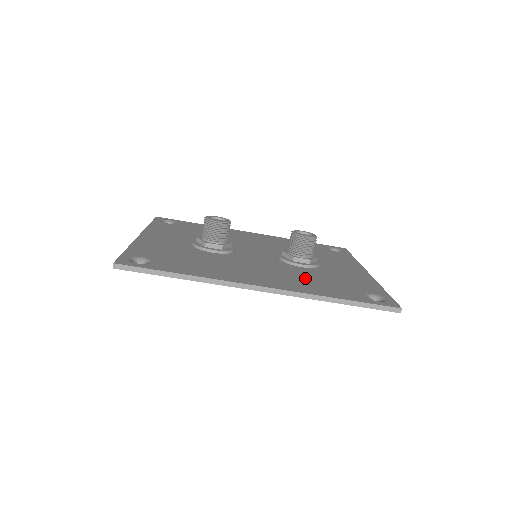
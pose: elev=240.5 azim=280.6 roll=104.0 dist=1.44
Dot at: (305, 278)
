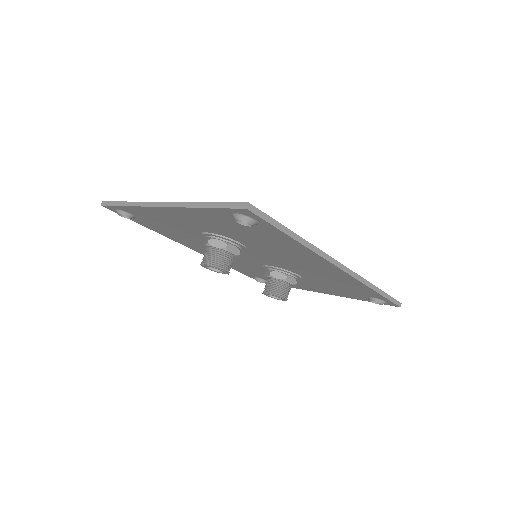
Dot at: occluded
